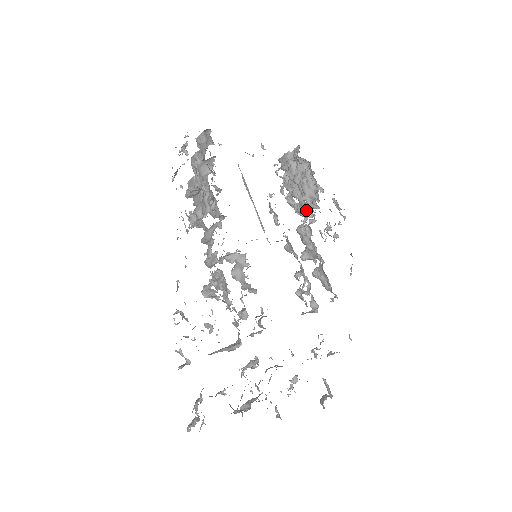
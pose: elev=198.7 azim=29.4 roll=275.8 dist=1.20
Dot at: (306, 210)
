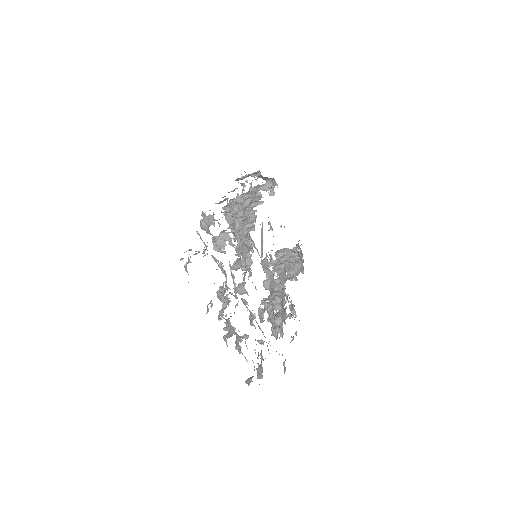
Dot at: occluded
